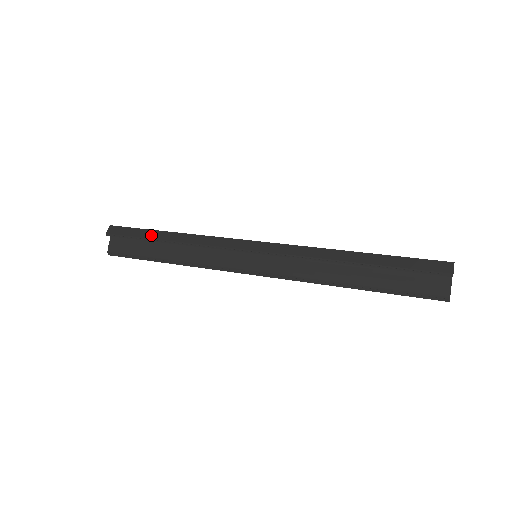
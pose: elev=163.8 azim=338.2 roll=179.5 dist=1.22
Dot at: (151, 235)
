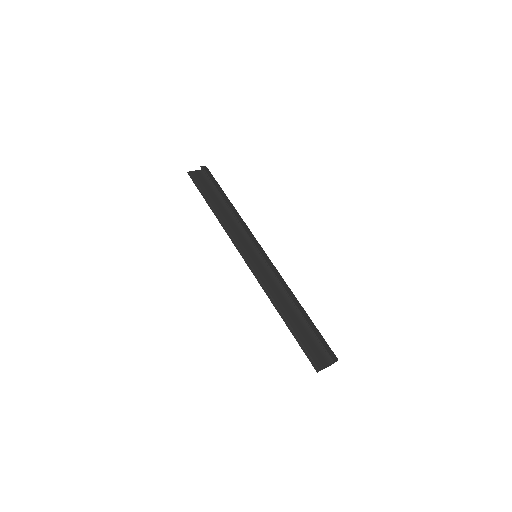
Dot at: (221, 192)
